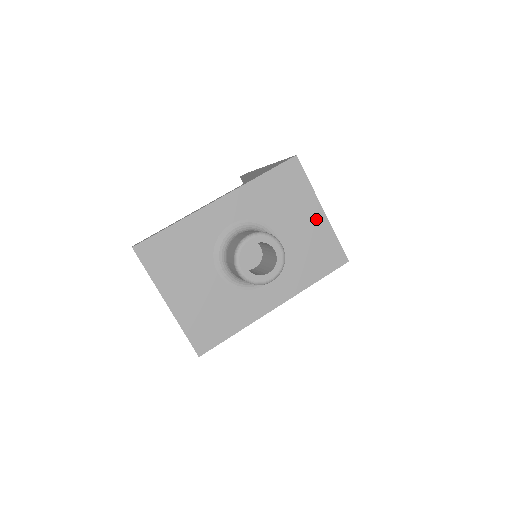
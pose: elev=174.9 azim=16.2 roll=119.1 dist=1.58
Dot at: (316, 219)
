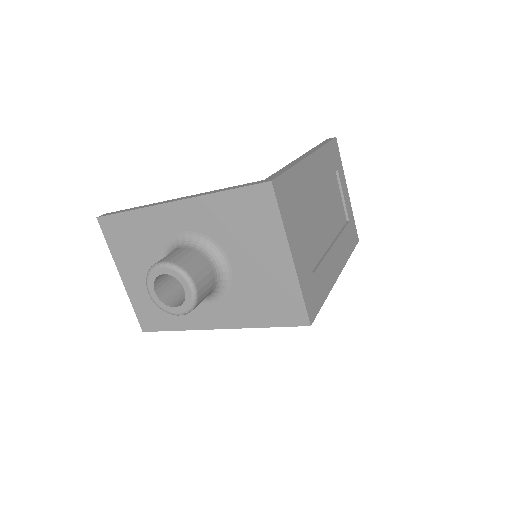
Dot at: (280, 264)
